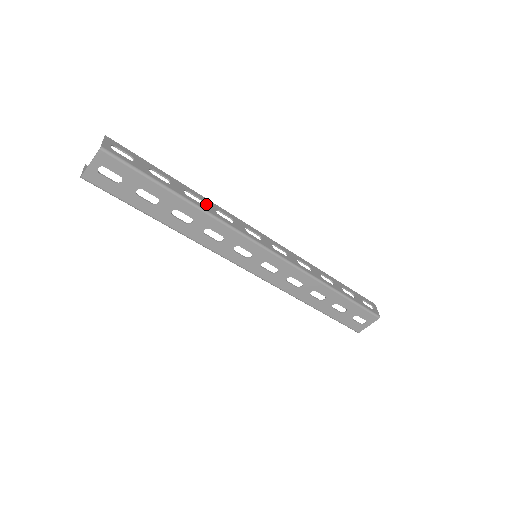
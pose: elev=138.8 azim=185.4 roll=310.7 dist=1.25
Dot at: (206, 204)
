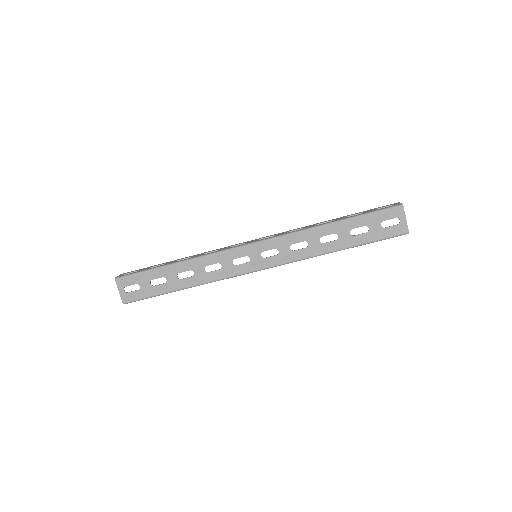
Dot at: (194, 256)
